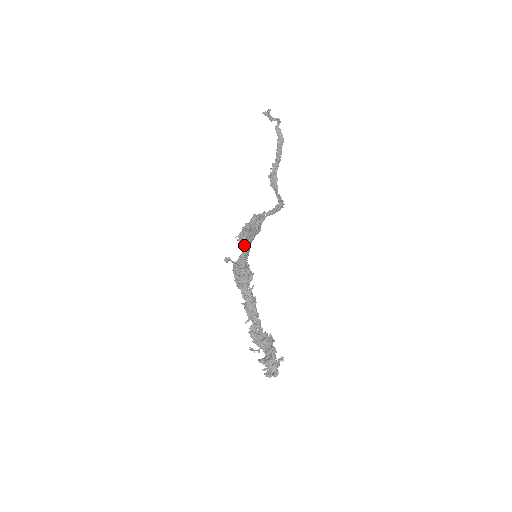
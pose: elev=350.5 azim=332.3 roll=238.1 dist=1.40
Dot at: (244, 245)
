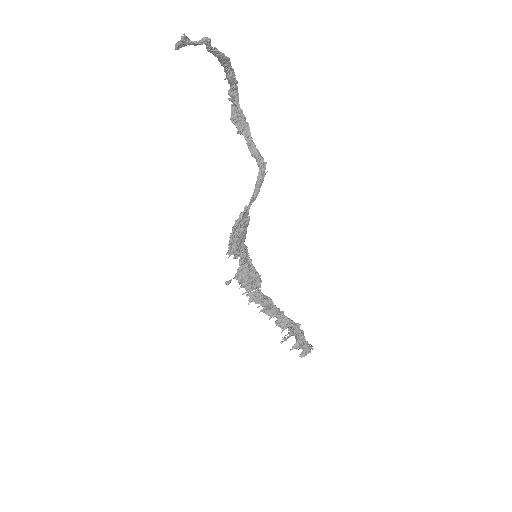
Dot at: (239, 256)
